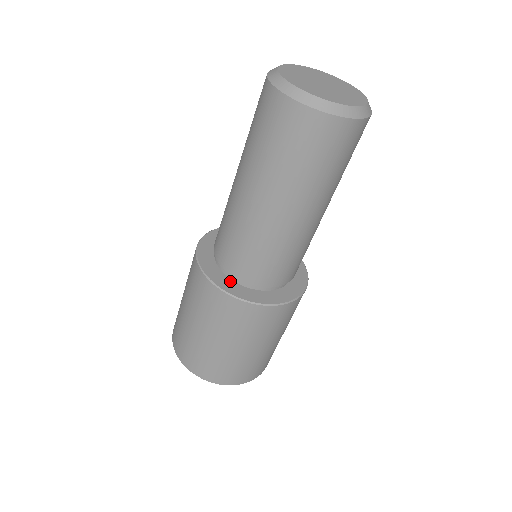
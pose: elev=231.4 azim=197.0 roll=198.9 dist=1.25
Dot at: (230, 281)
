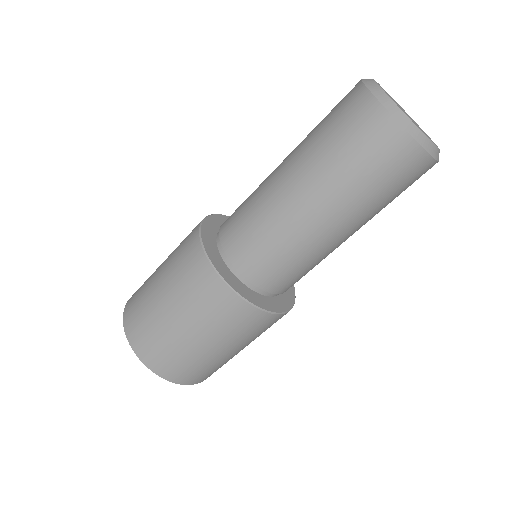
Dot at: (216, 249)
